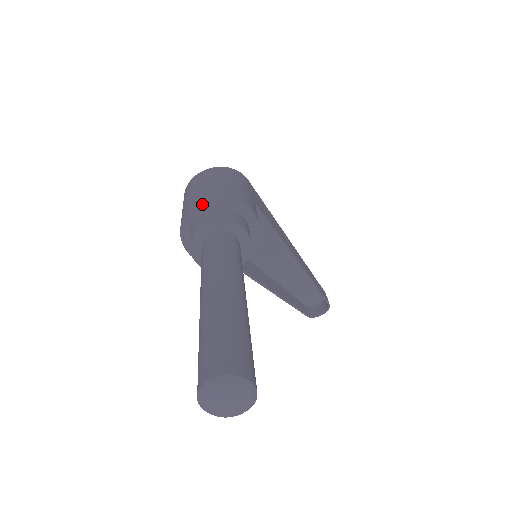
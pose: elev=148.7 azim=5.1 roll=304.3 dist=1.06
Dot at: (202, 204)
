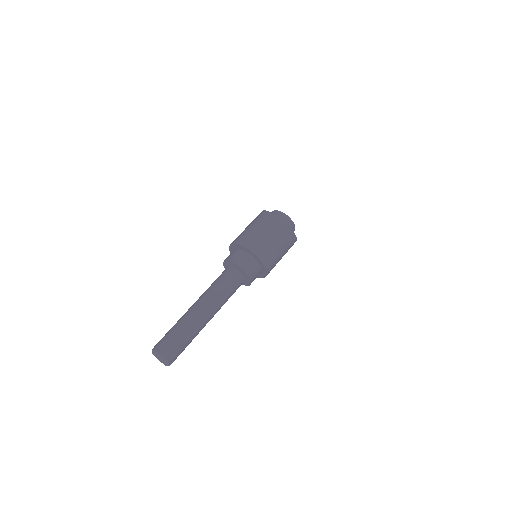
Dot at: (255, 256)
